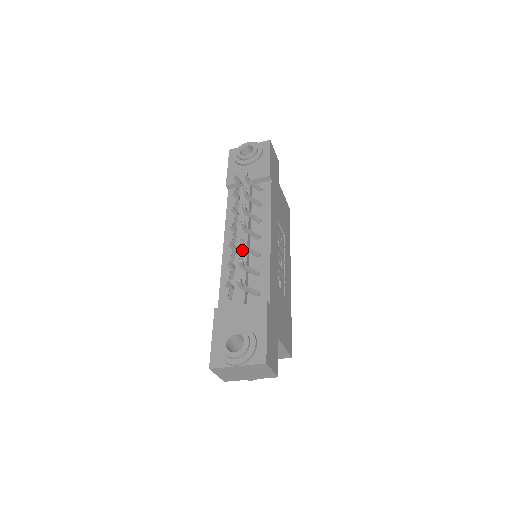
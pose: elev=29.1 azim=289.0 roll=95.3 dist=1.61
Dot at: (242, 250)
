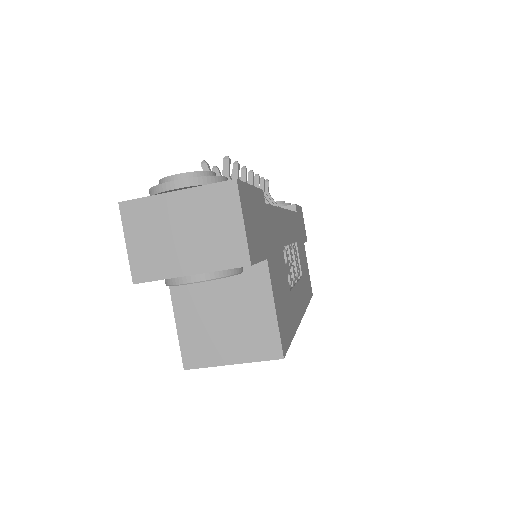
Dot at: occluded
